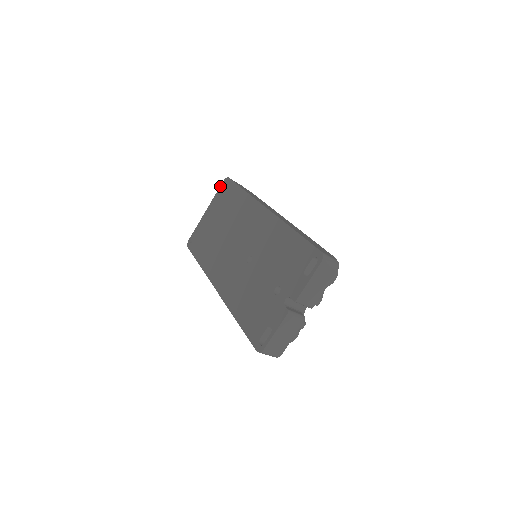
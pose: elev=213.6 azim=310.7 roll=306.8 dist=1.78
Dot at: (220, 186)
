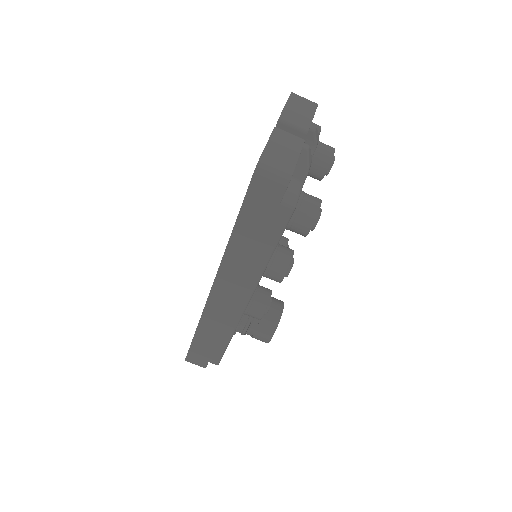
Dot at: occluded
